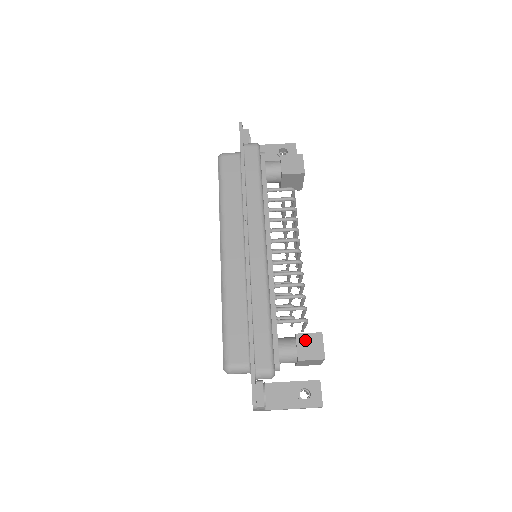
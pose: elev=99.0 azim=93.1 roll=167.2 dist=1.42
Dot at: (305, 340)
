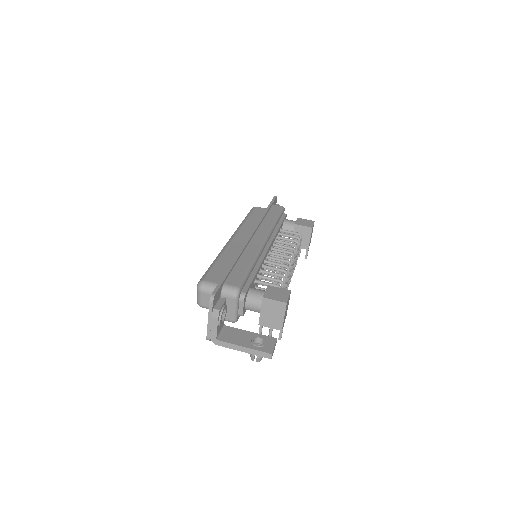
Dot at: (274, 290)
